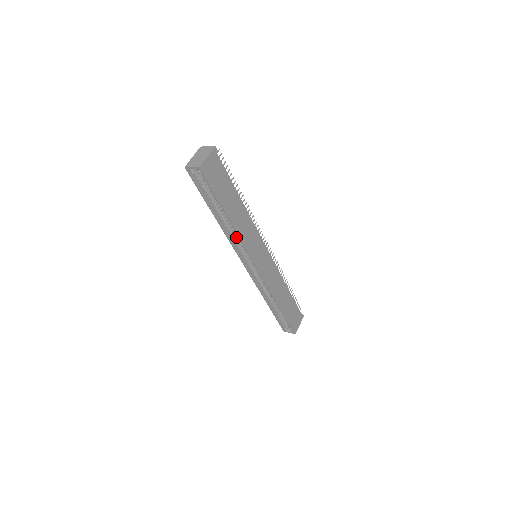
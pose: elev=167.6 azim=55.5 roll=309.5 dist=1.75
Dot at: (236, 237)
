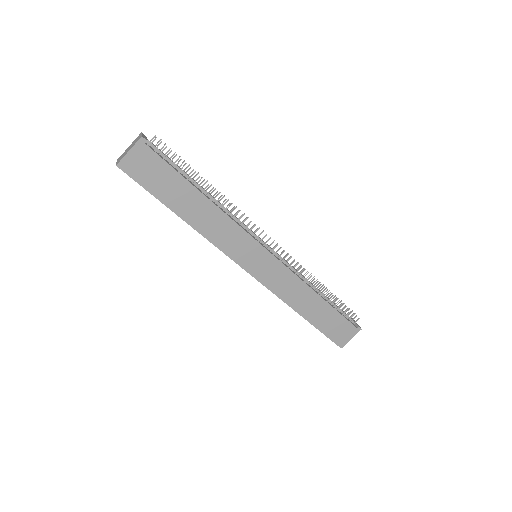
Dot at: occluded
